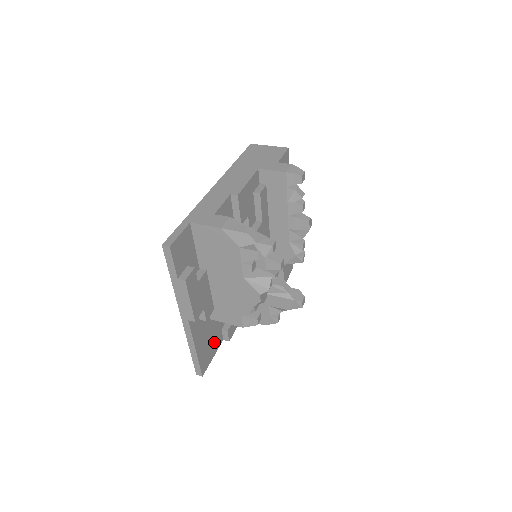
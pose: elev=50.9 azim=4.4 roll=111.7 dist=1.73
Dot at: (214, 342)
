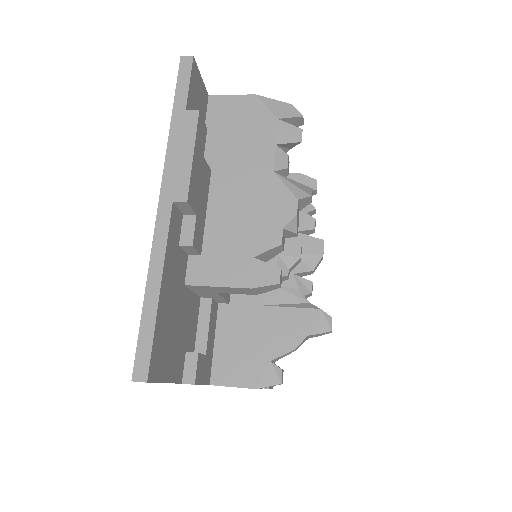
Dot at: (175, 351)
